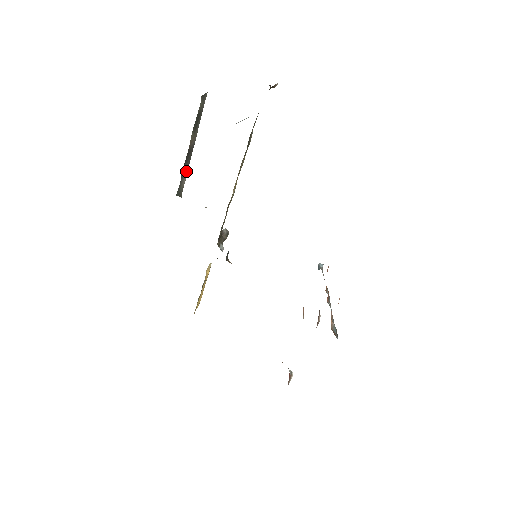
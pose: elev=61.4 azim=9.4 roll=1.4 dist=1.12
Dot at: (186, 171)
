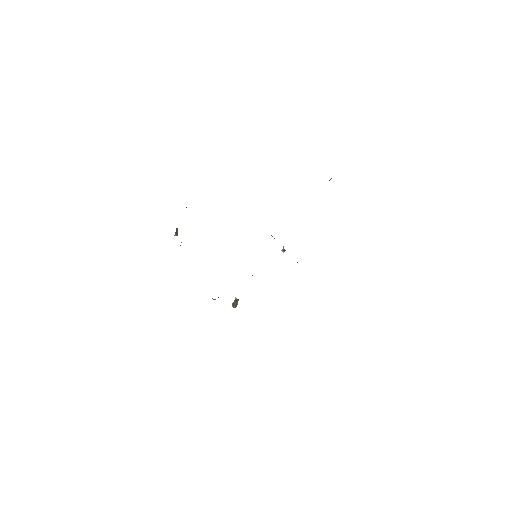
Dot at: occluded
